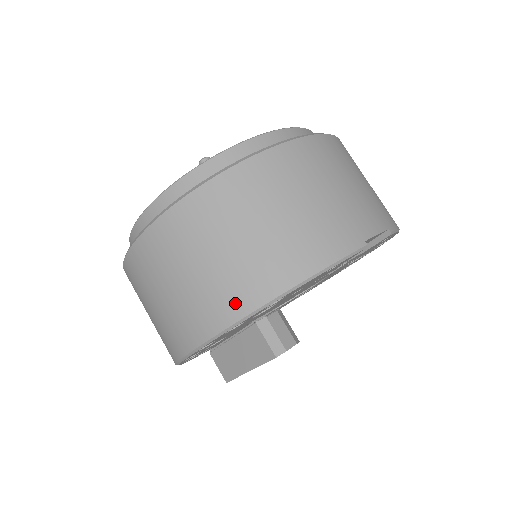
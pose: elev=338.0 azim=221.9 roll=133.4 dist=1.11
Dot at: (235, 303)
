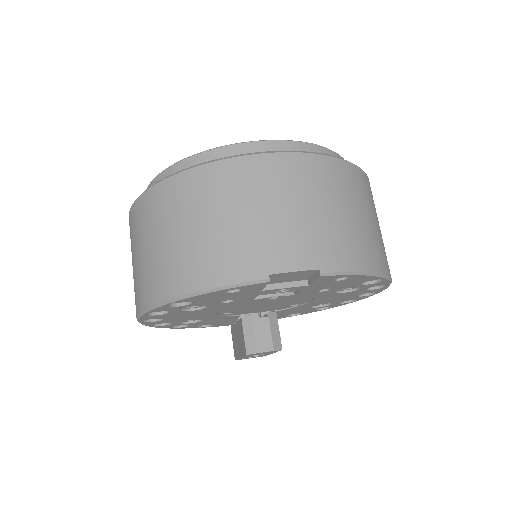
Dot at: (148, 293)
